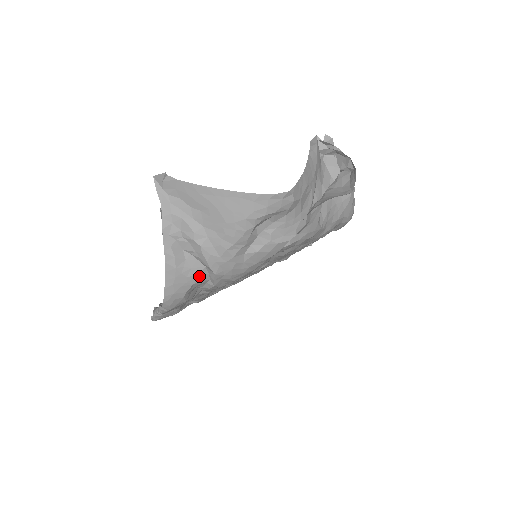
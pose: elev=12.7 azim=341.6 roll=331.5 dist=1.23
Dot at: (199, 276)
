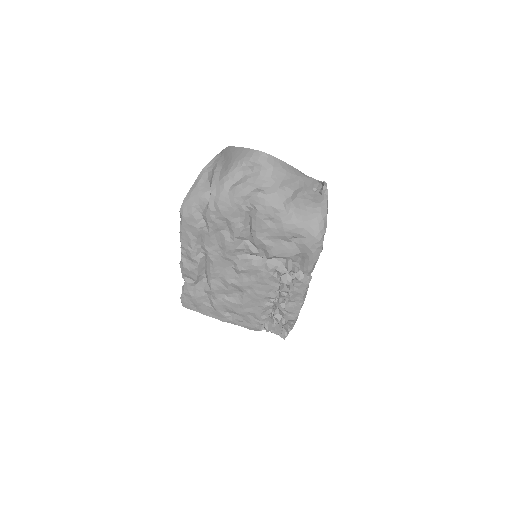
Dot at: (205, 194)
